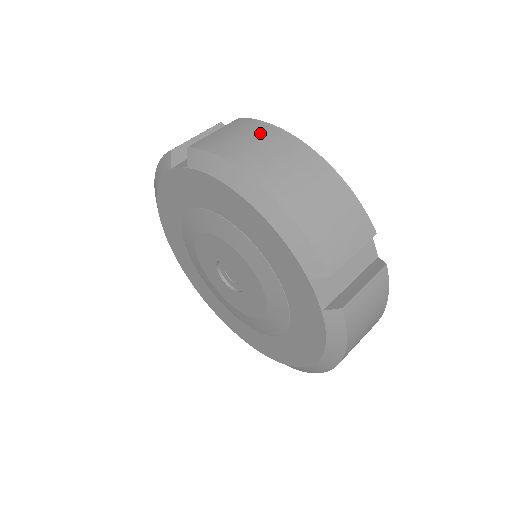
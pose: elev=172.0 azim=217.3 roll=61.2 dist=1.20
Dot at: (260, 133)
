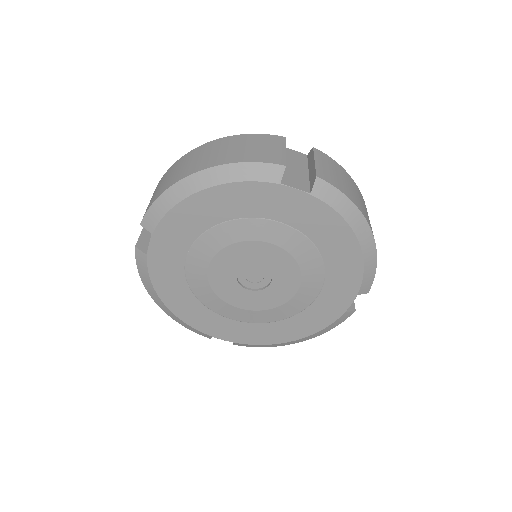
Dot at: (169, 173)
